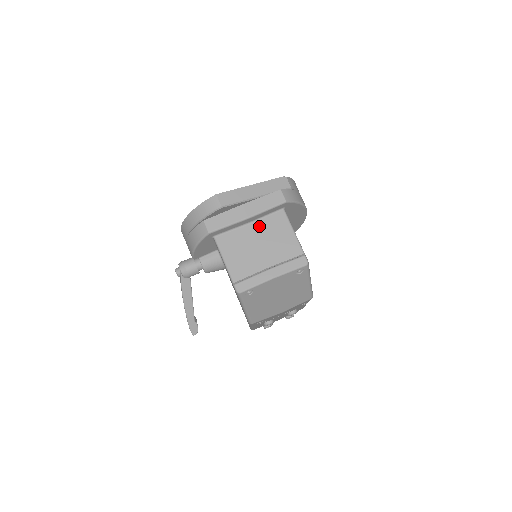
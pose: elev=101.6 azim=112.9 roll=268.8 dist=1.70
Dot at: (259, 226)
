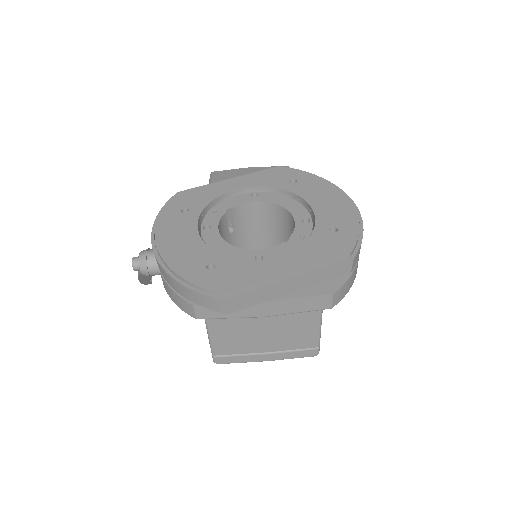
Dot at: occluded
